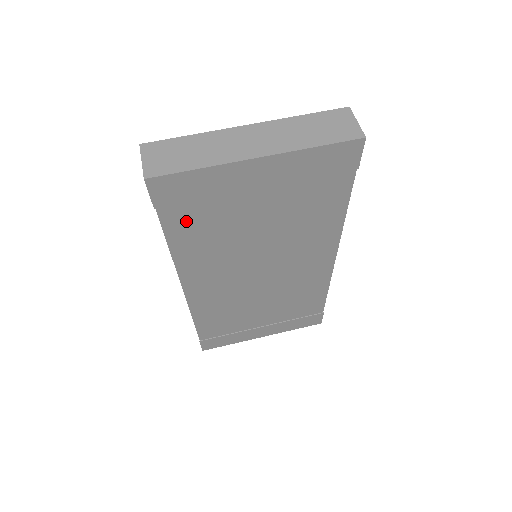
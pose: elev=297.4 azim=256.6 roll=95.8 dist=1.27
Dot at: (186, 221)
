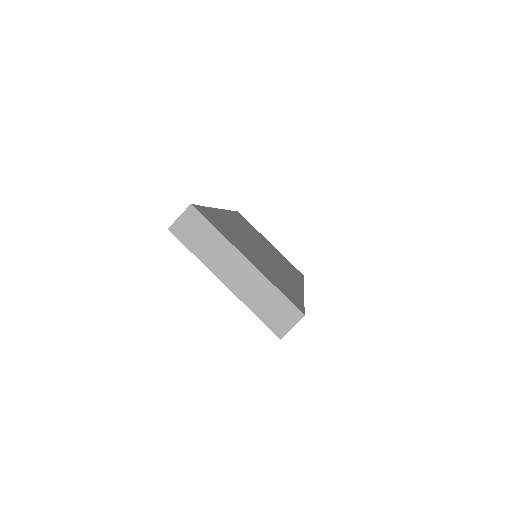
Dot at: occluded
